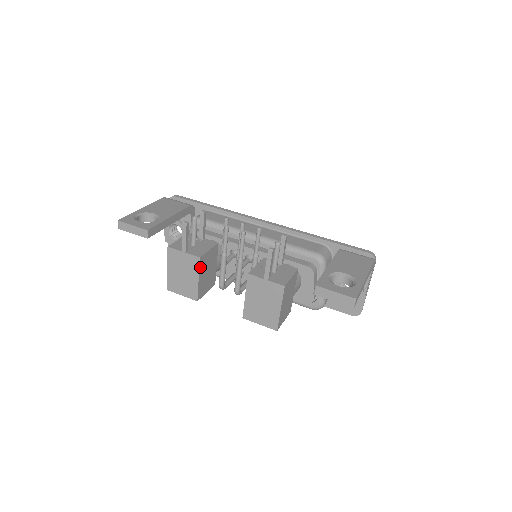
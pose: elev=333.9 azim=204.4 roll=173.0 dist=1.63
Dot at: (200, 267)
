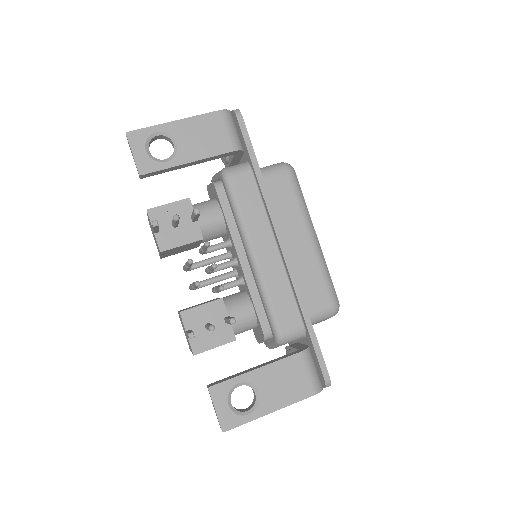
Dot at: (163, 253)
